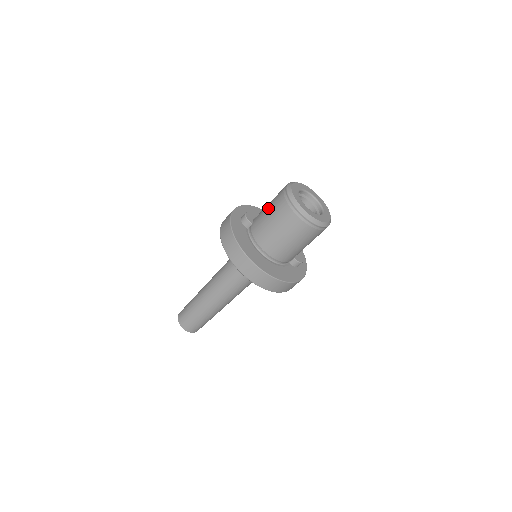
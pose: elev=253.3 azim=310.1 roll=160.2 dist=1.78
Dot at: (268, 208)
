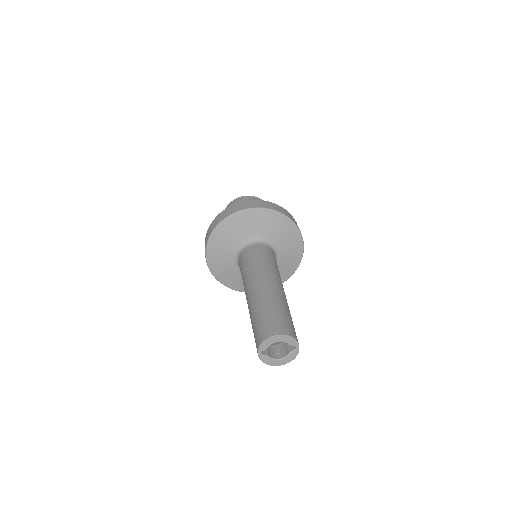
Dot at: occluded
